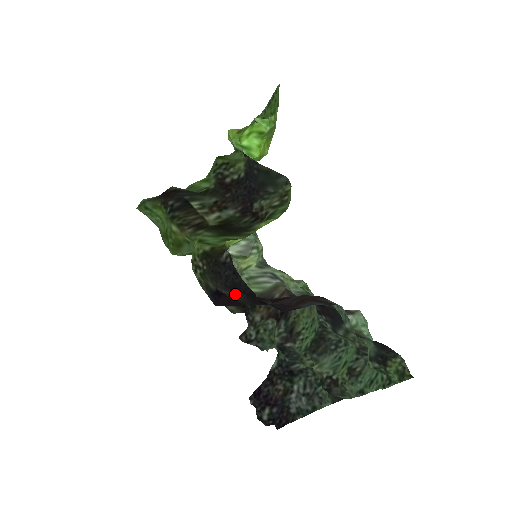
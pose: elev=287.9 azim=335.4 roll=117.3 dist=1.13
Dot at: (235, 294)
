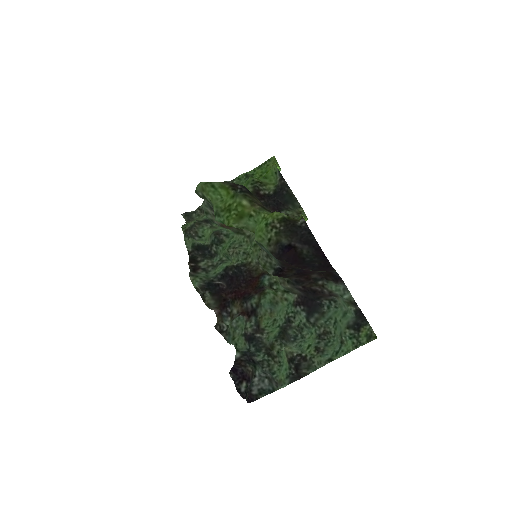
Dot at: (306, 247)
